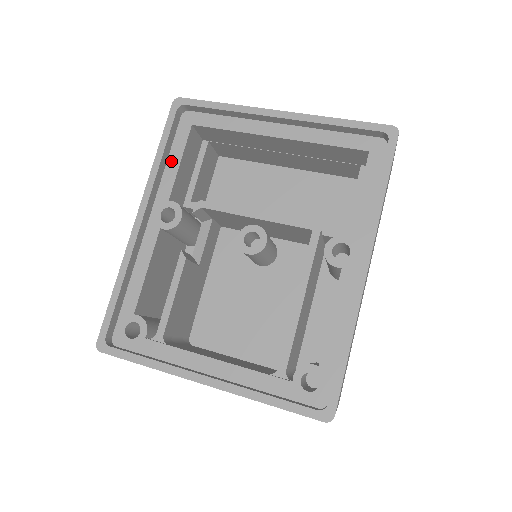
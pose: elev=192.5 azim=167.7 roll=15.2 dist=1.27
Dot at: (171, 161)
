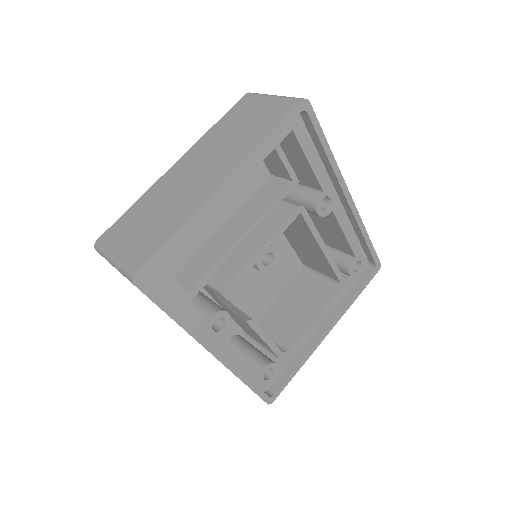
Dot at: (178, 306)
